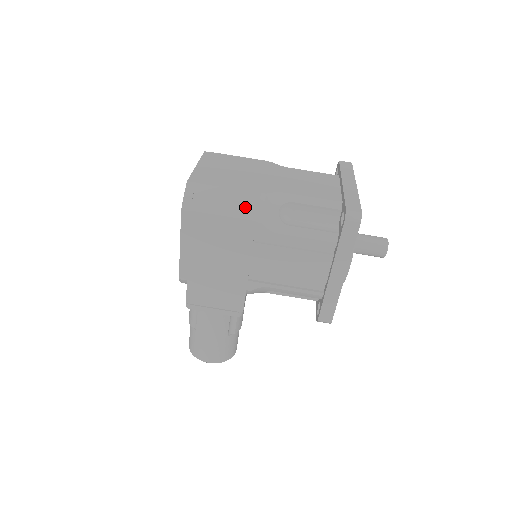
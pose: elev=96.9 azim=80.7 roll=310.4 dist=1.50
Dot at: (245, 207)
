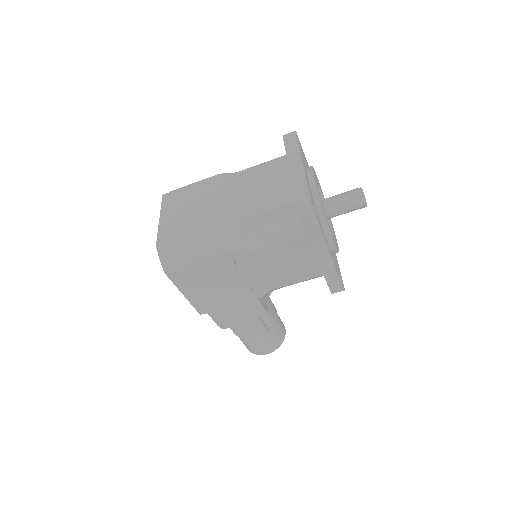
Dot at: (213, 245)
